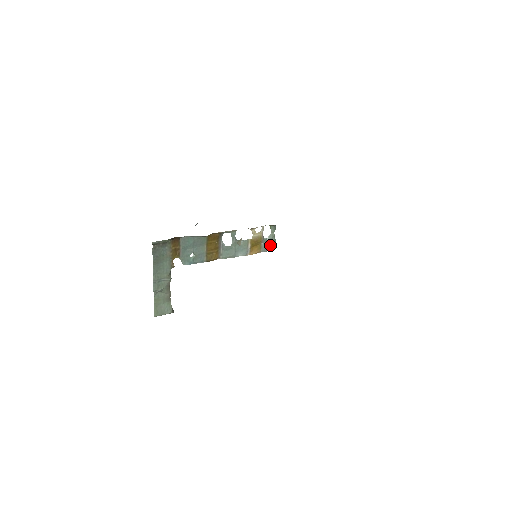
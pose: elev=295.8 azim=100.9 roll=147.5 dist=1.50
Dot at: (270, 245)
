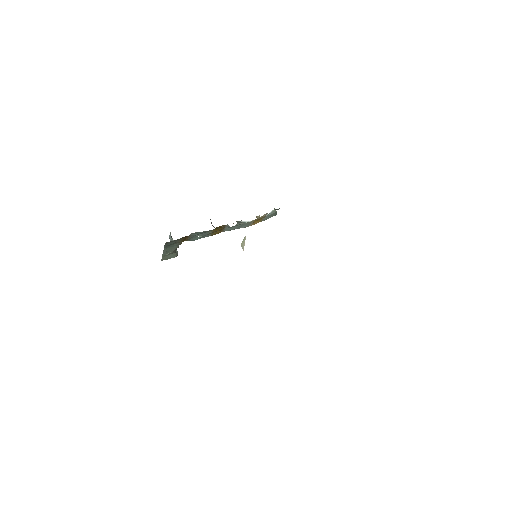
Dot at: (271, 216)
